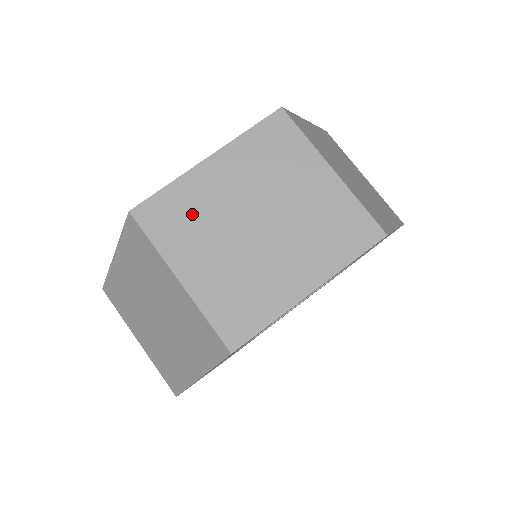
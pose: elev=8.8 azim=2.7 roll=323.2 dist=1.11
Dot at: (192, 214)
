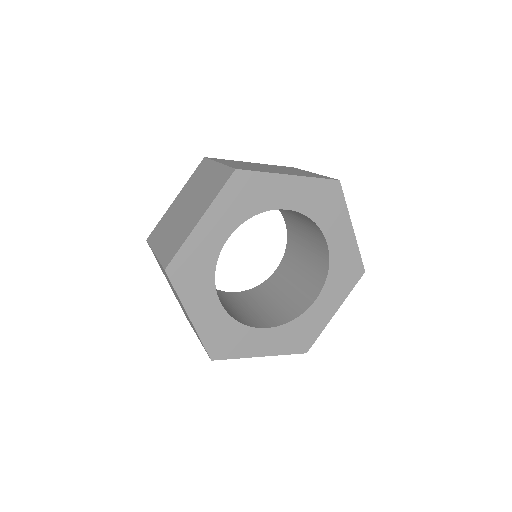
Dot at: (165, 224)
